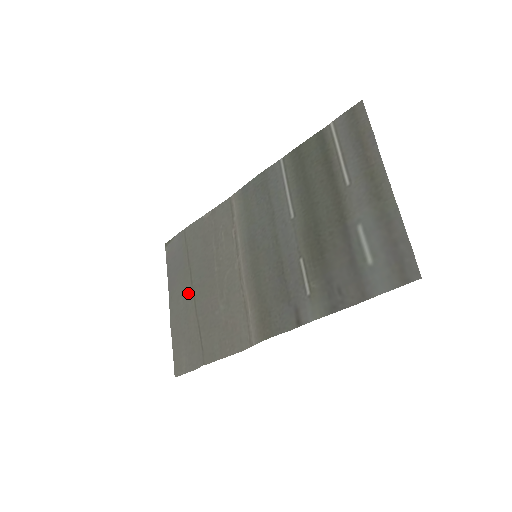
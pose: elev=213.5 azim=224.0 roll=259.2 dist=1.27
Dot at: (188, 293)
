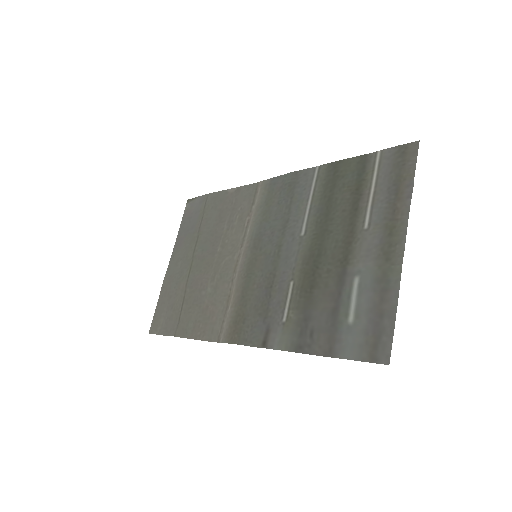
Dot at: (187, 260)
